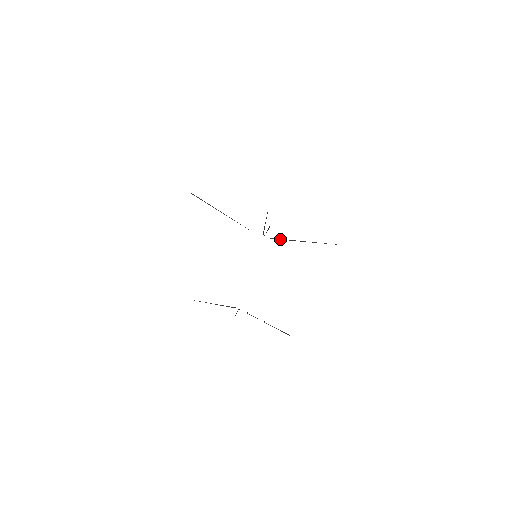
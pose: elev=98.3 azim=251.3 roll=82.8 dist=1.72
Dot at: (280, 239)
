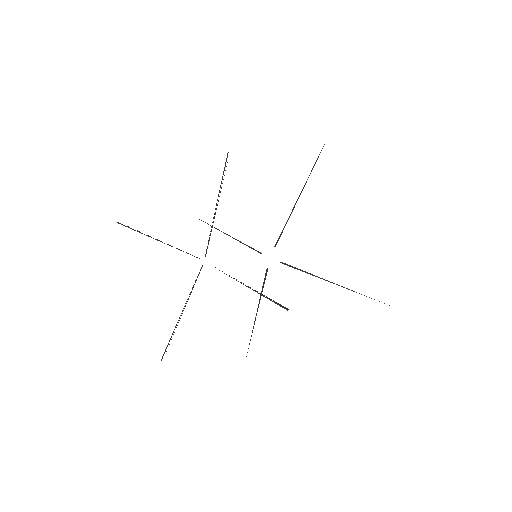
Dot at: (294, 267)
